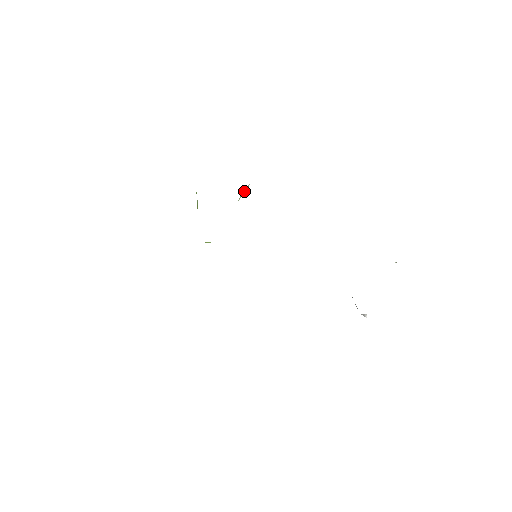
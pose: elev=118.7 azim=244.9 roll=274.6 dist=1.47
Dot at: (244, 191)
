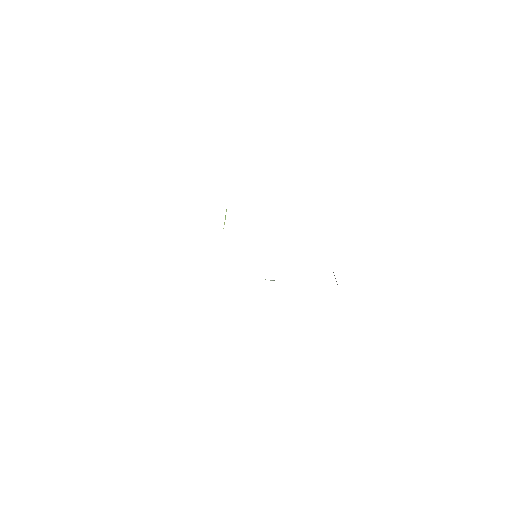
Dot at: (271, 280)
